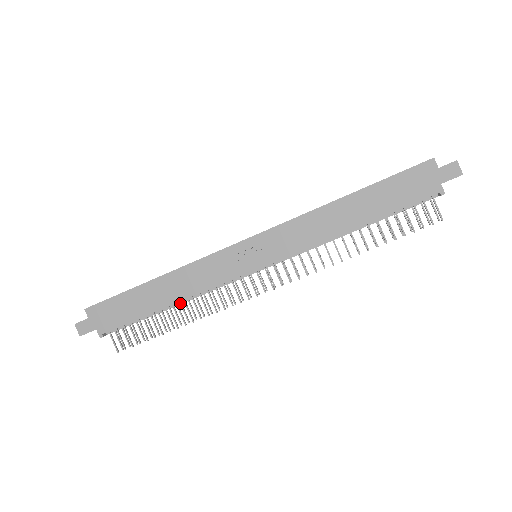
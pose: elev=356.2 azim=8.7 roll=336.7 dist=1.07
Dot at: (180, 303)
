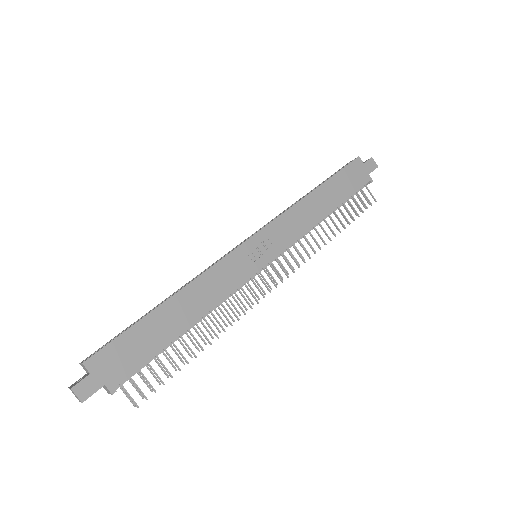
Dot at: (196, 323)
